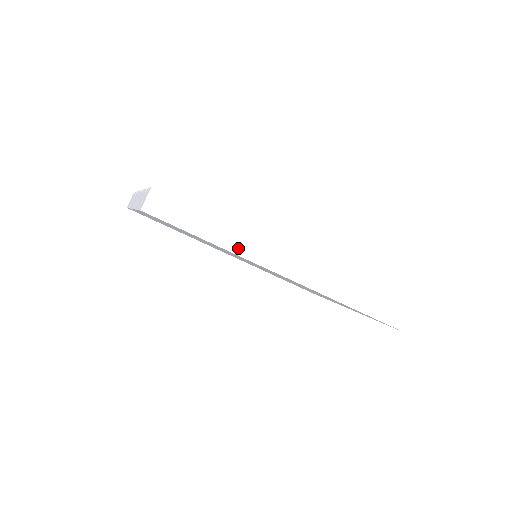
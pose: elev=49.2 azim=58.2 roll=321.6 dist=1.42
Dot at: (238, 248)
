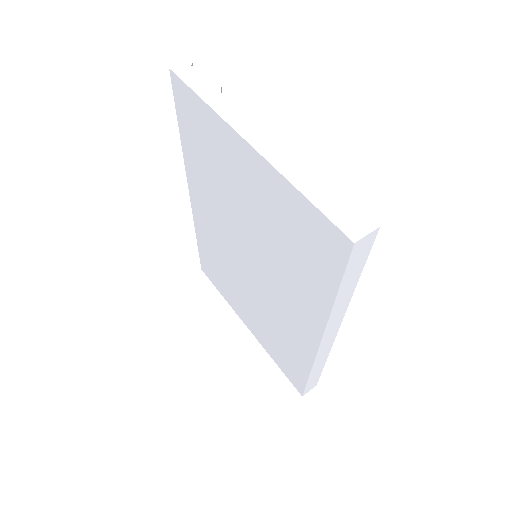
Dot at: (336, 310)
